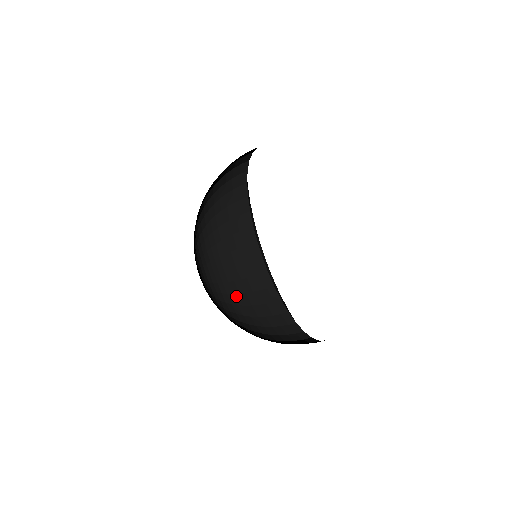
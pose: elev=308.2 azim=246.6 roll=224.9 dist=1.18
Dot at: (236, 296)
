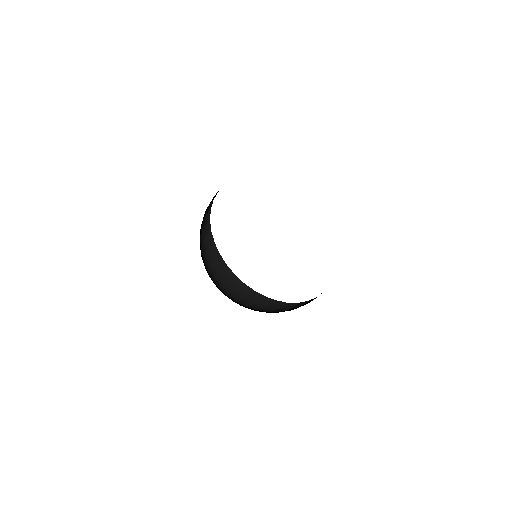
Dot at: occluded
